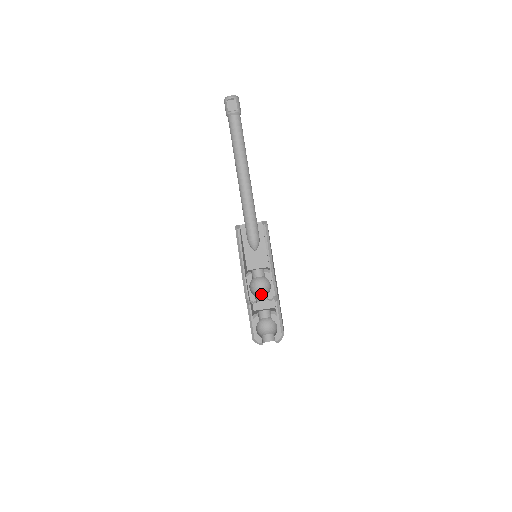
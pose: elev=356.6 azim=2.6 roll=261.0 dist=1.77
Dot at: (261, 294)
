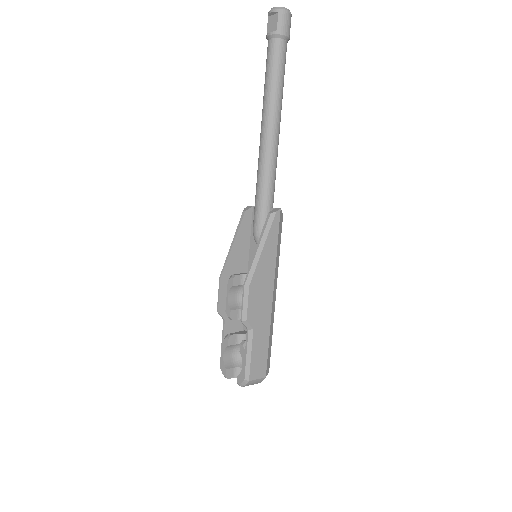
Dot at: occluded
